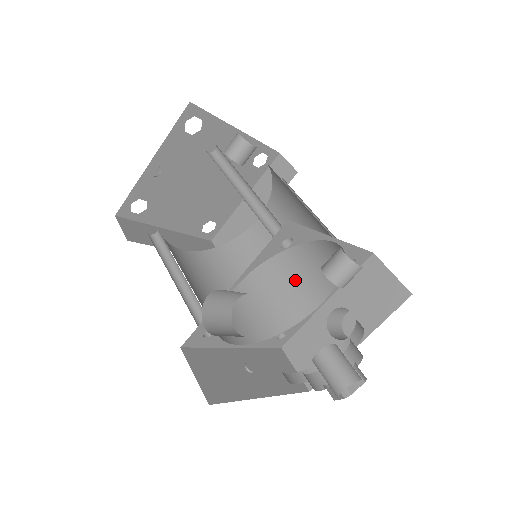
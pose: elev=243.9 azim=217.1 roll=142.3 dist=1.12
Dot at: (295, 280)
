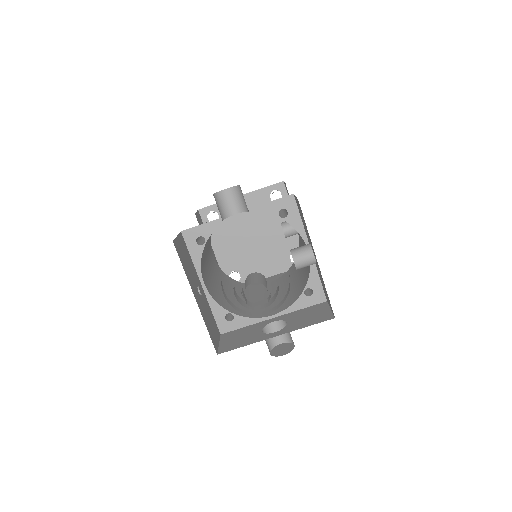
Dot at: occluded
